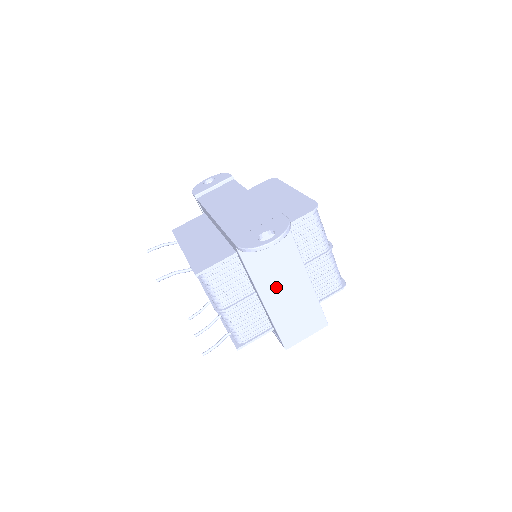
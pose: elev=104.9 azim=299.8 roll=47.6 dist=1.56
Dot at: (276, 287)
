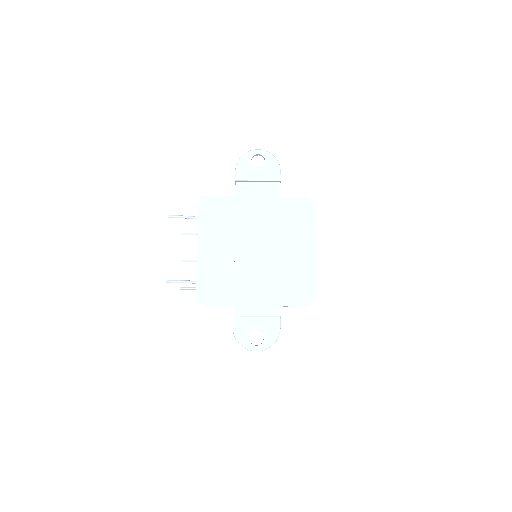
Dot at: occluded
